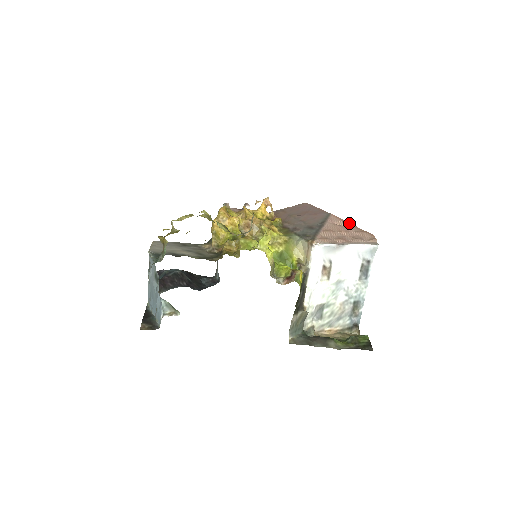
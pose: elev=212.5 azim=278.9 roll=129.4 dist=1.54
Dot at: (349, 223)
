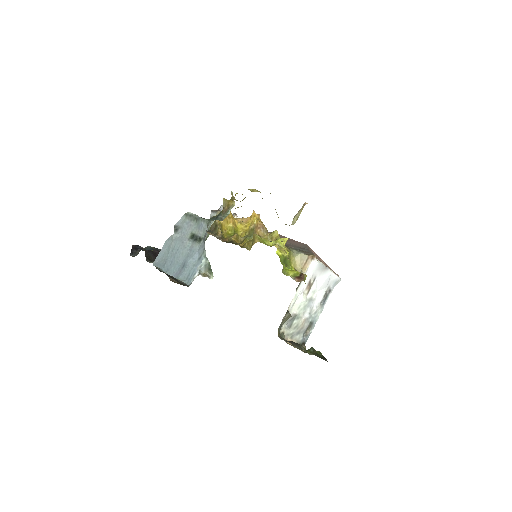
Dot at: (319, 257)
